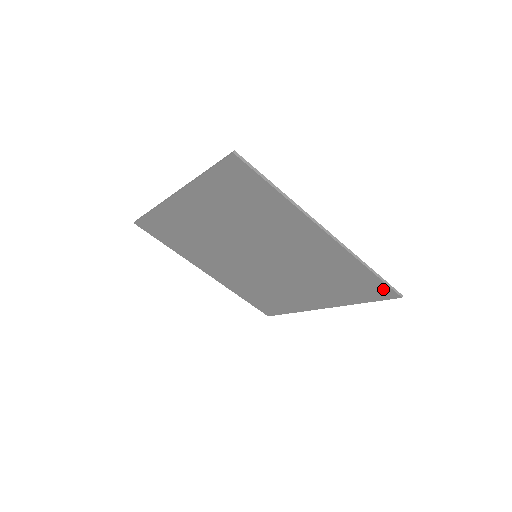
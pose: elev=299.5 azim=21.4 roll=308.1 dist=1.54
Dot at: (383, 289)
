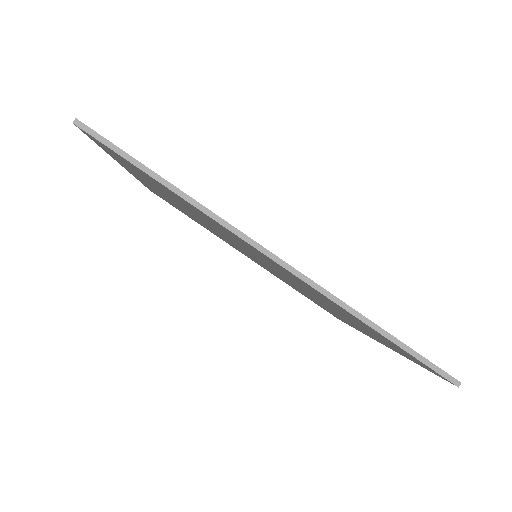
Dot at: (420, 362)
